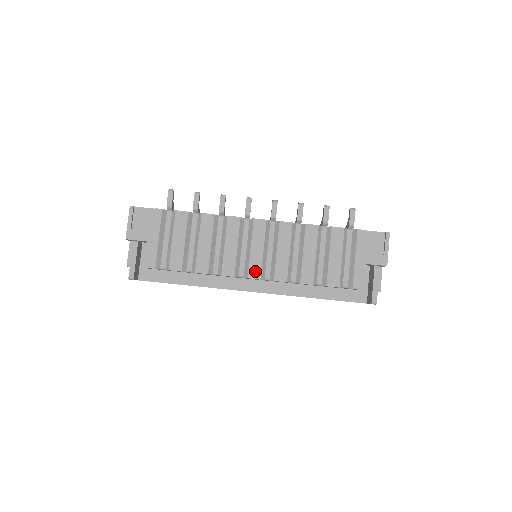
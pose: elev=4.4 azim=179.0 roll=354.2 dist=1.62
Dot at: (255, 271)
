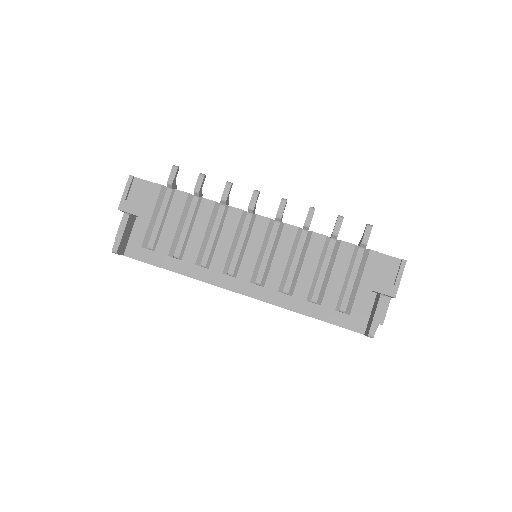
Dot at: (246, 272)
